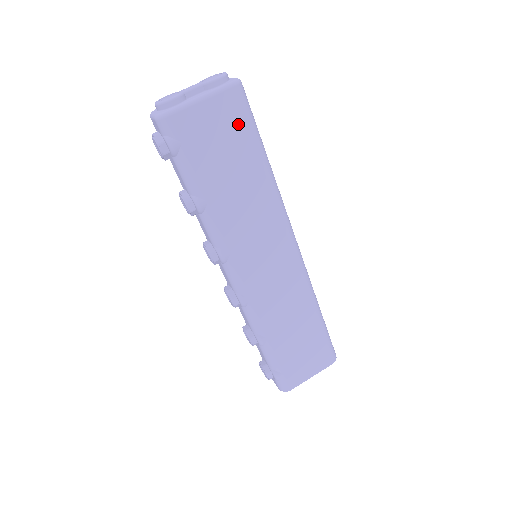
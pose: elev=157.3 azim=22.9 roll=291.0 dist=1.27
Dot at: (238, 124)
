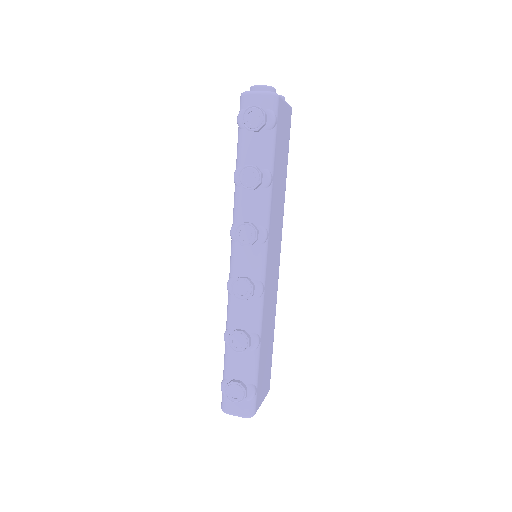
Dot at: (288, 135)
